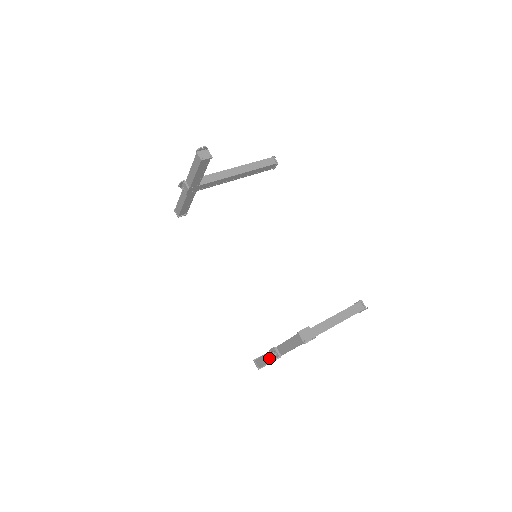
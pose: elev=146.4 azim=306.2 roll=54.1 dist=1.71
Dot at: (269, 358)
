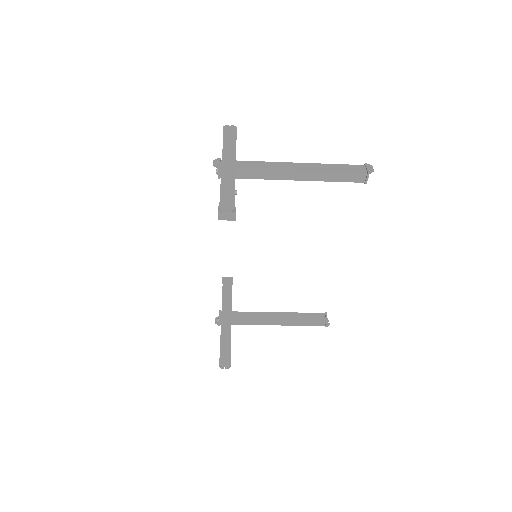
Dot at: occluded
